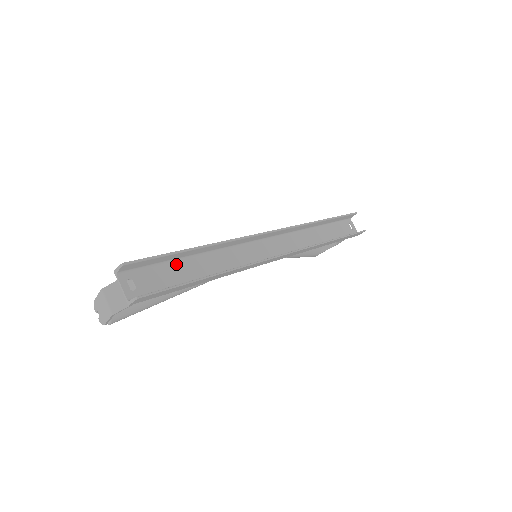
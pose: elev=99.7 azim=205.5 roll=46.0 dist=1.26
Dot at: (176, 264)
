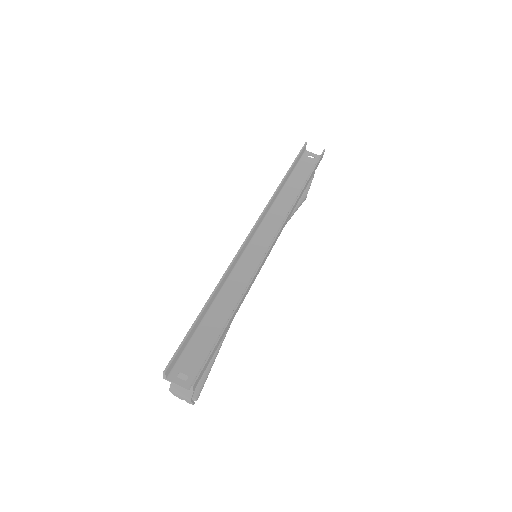
Dot at: (201, 330)
